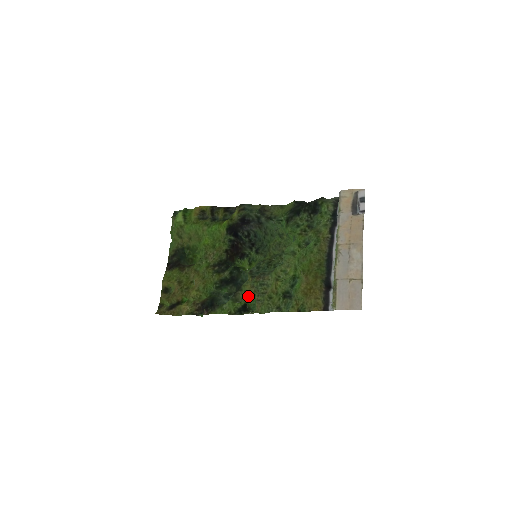
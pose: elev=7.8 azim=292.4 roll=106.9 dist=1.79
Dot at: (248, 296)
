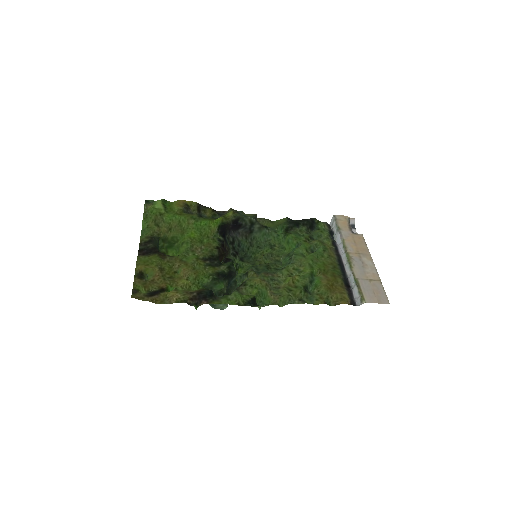
Dot at: (258, 289)
